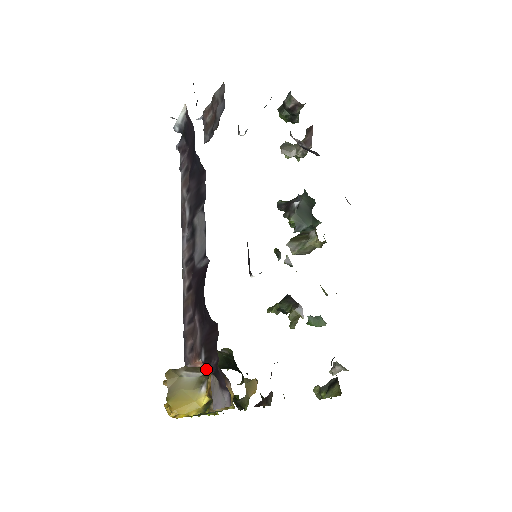
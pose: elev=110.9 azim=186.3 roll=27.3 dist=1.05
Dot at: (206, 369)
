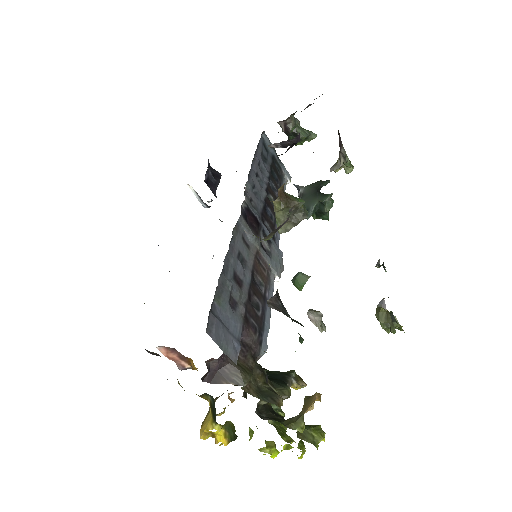
Dot at: (147, 350)
